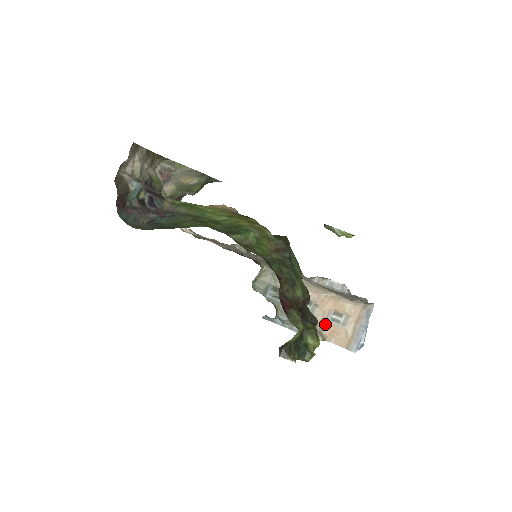
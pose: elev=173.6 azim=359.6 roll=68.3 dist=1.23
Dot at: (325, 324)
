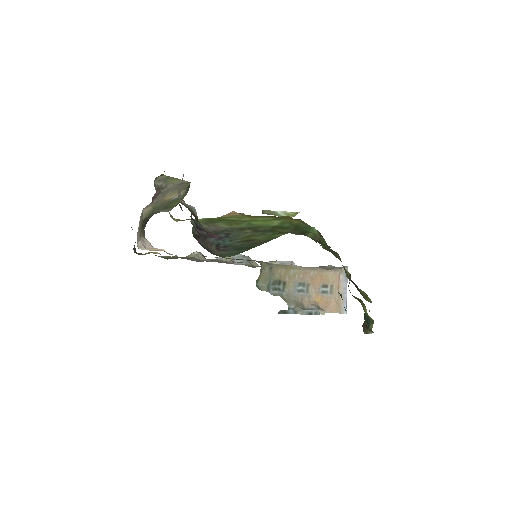
Dot at: (319, 299)
